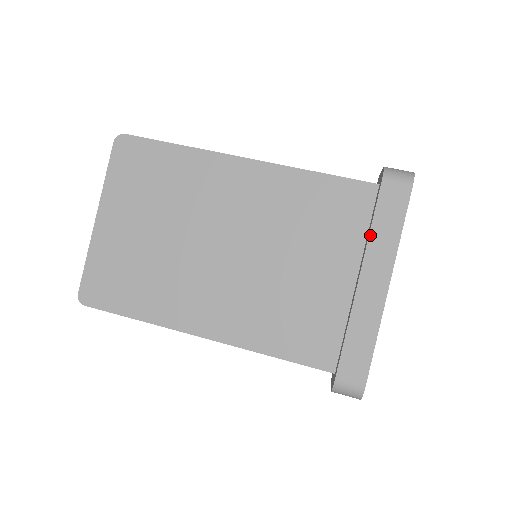
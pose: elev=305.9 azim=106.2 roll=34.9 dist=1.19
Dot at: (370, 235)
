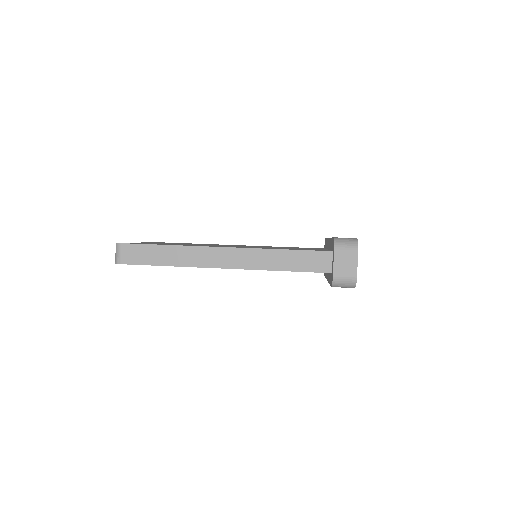
Dot at: occluded
